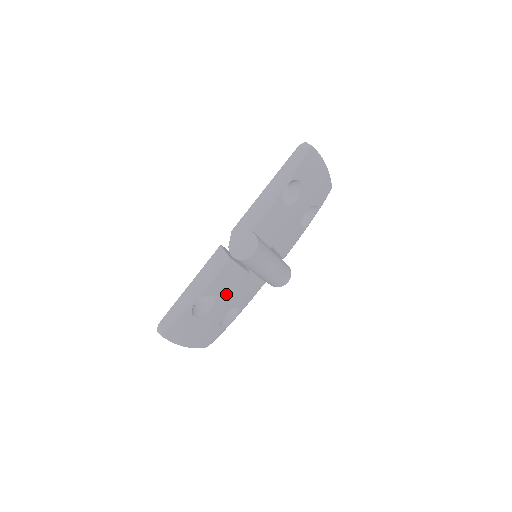
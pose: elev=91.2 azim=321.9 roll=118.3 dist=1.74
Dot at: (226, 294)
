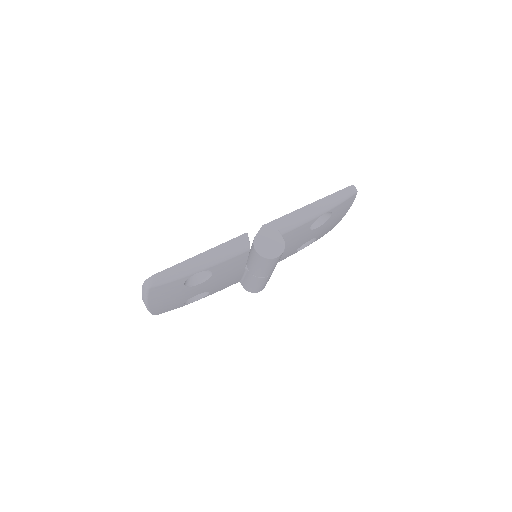
Dot at: (218, 277)
